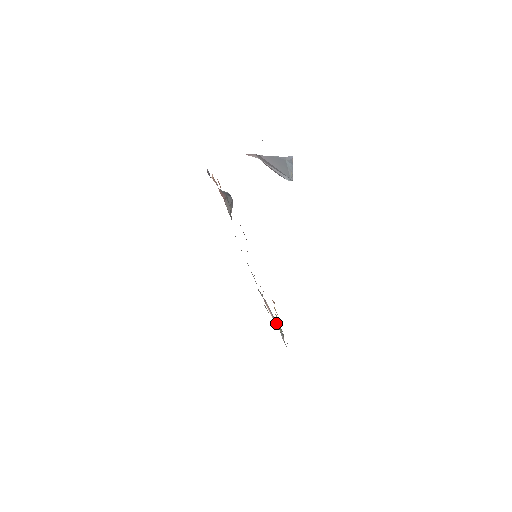
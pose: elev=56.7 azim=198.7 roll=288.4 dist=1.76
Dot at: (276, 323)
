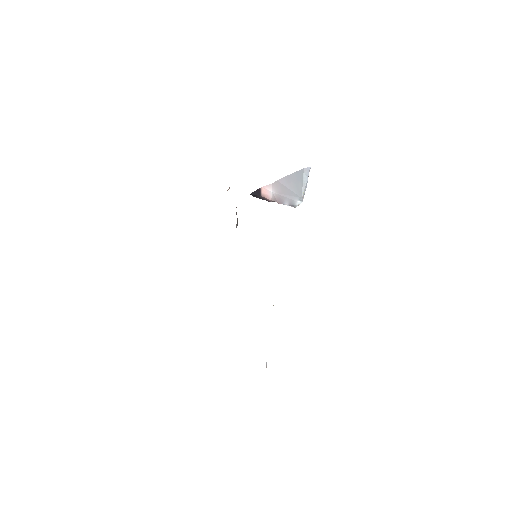
Dot at: occluded
